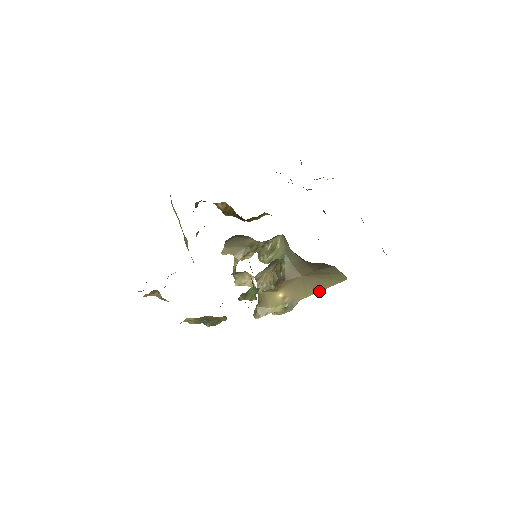
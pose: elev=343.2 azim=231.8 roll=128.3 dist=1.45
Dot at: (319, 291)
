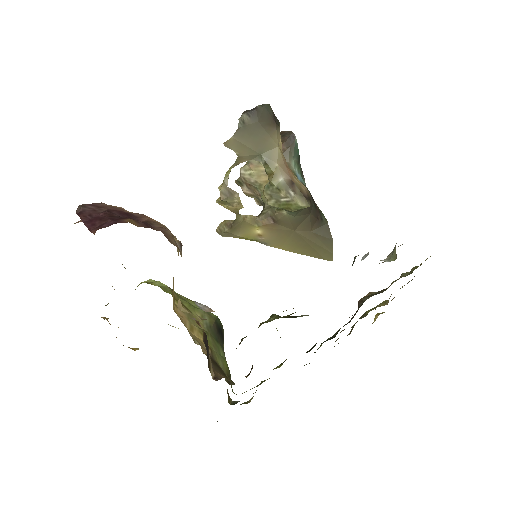
Dot at: (298, 253)
